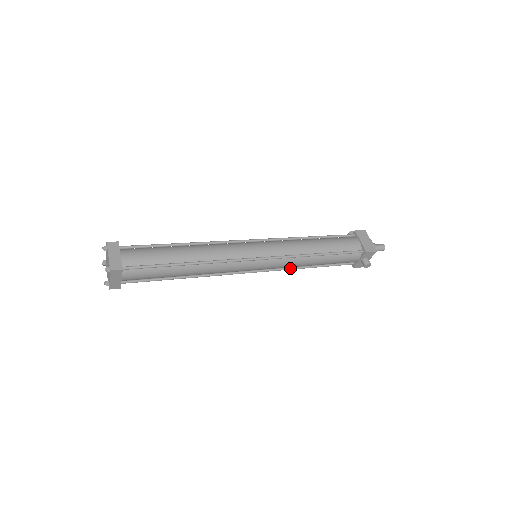
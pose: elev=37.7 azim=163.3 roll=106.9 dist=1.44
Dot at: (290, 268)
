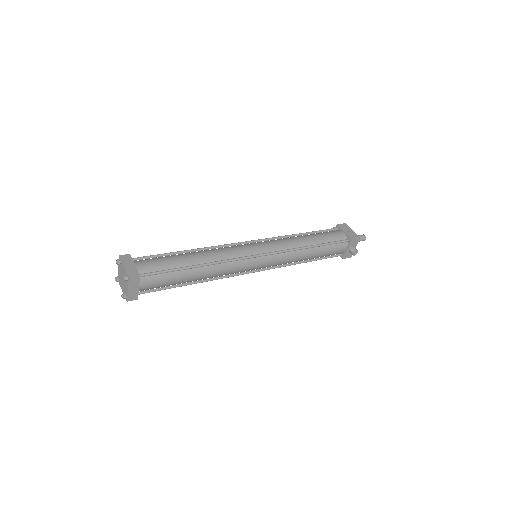
Dot at: (288, 264)
